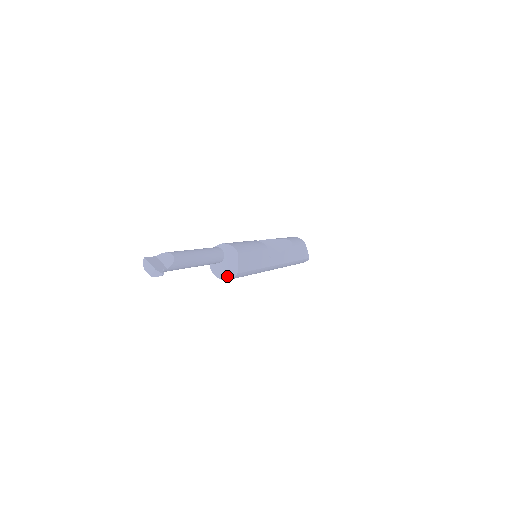
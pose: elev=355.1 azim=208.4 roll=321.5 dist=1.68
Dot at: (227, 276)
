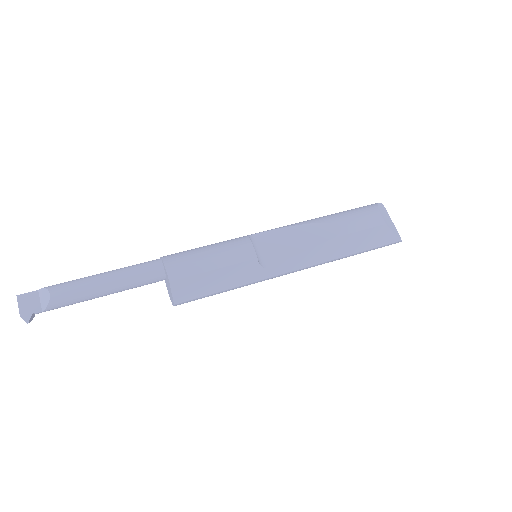
Dot at: (171, 300)
